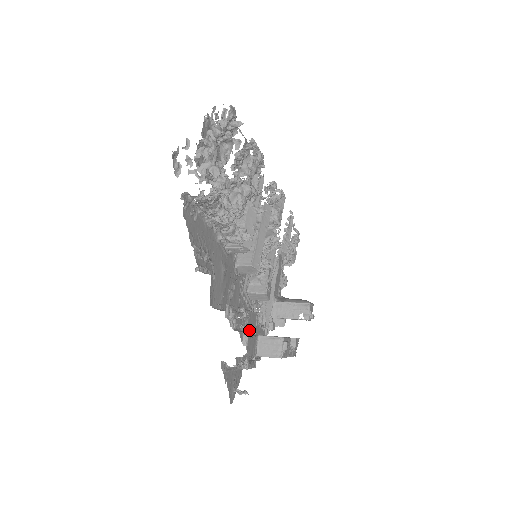
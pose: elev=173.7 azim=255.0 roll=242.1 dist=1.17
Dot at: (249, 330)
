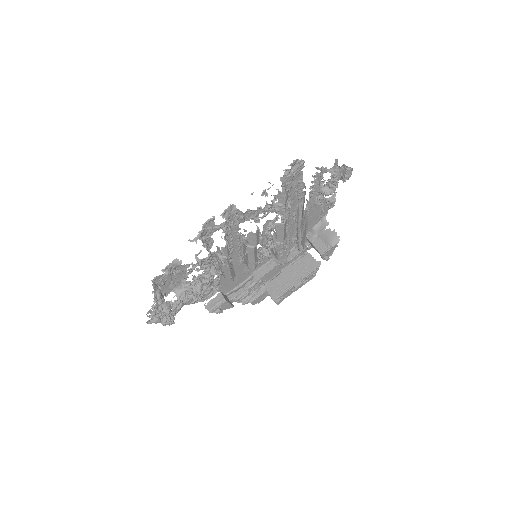
Dot at: (269, 278)
